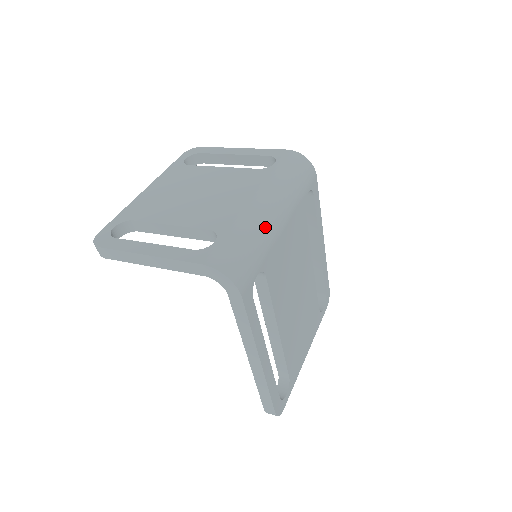
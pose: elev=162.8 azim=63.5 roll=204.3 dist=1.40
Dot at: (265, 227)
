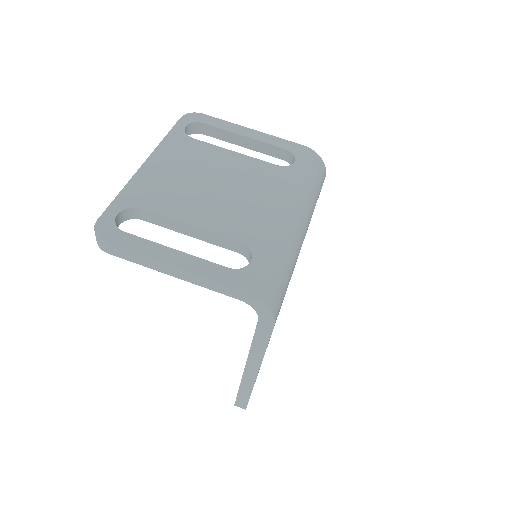
Dot at: (294, 244)
